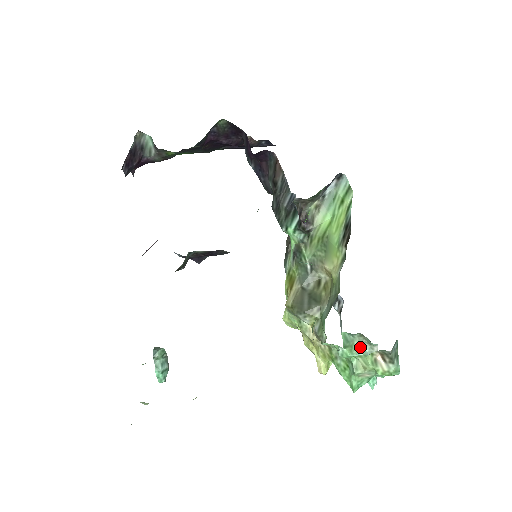
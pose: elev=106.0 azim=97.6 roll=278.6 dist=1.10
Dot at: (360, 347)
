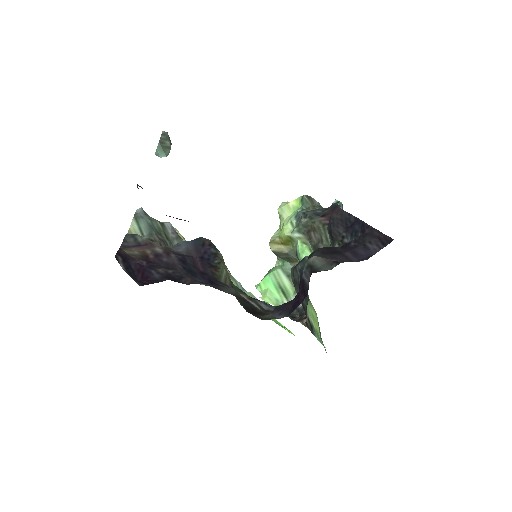
Dot at: occluded
